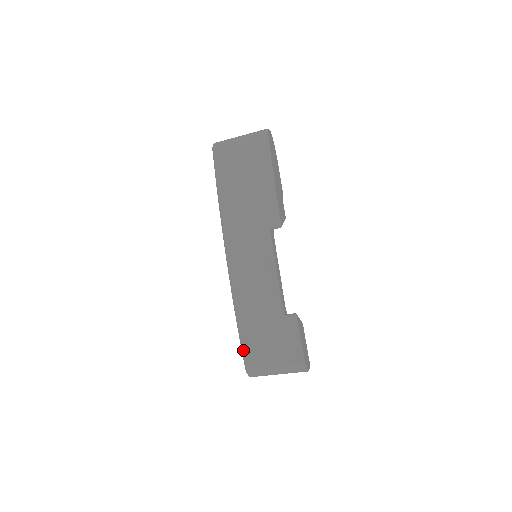
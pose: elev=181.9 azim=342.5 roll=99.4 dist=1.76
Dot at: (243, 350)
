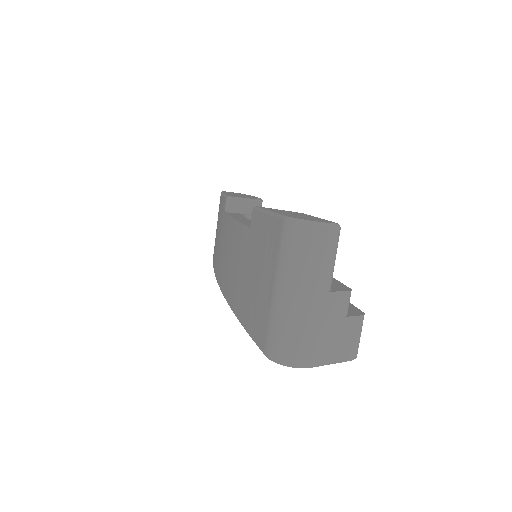
Dot at: (251, 337)
